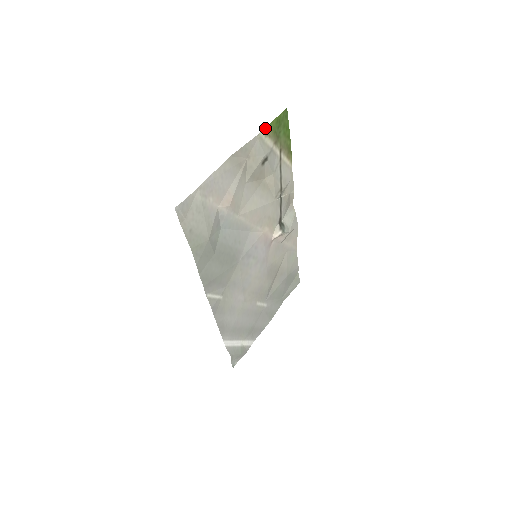
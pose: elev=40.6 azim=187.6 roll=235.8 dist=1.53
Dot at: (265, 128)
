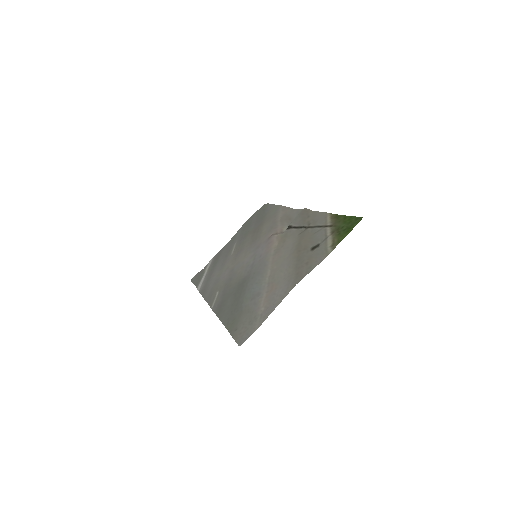
Dot at: occluded
